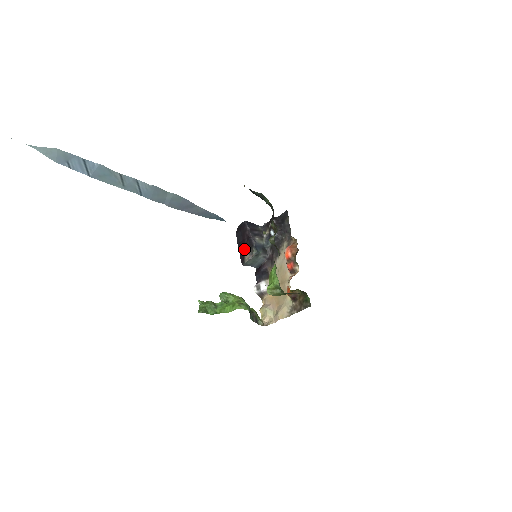
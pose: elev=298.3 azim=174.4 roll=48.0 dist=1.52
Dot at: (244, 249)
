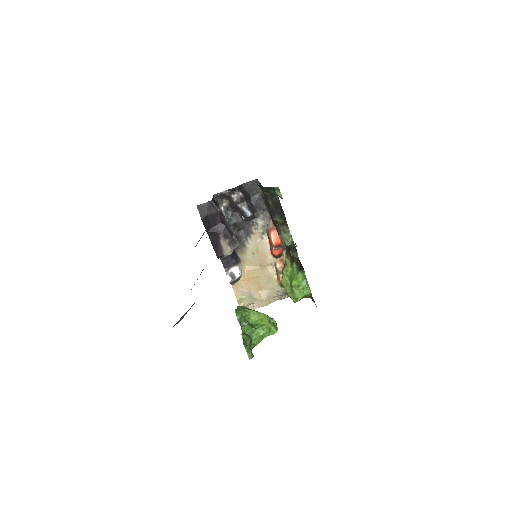
Dot at: (219, 240)
